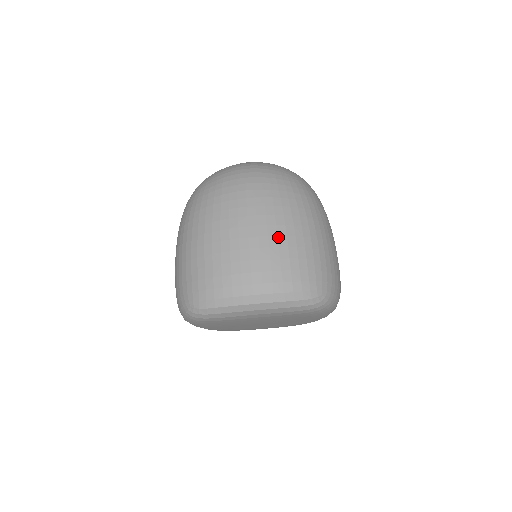
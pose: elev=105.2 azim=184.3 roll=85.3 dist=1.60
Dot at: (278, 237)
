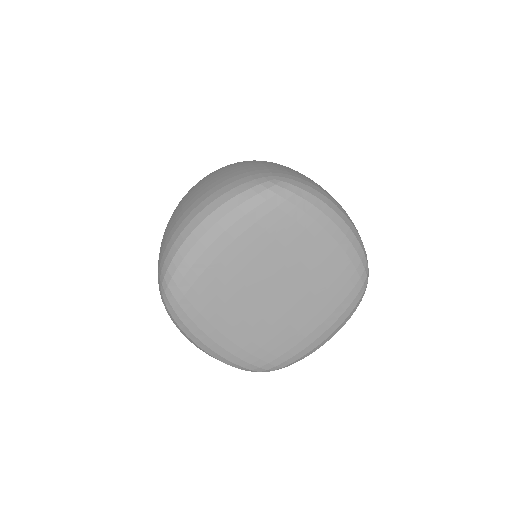
Dot at: occluded
